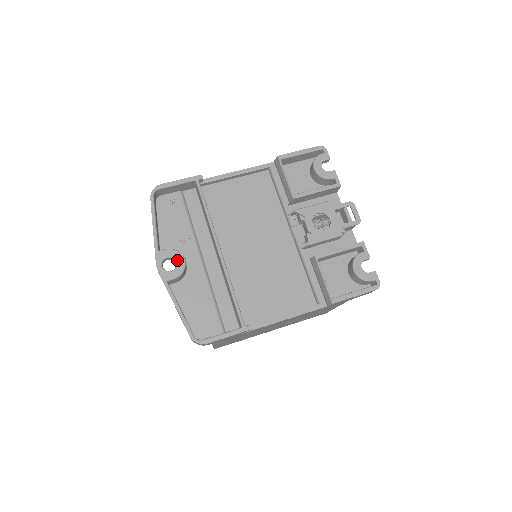
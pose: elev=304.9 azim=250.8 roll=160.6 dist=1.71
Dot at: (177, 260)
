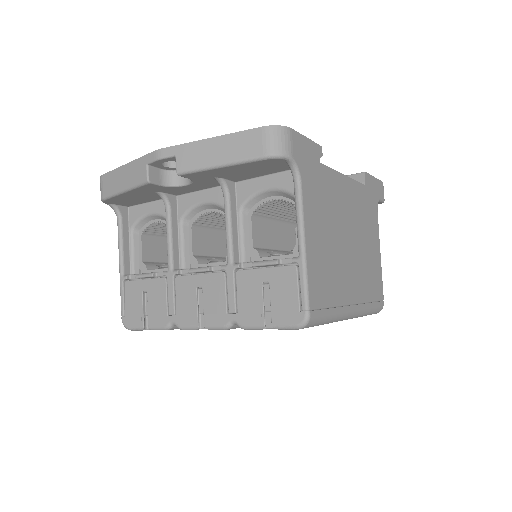
Dot at: occluded
